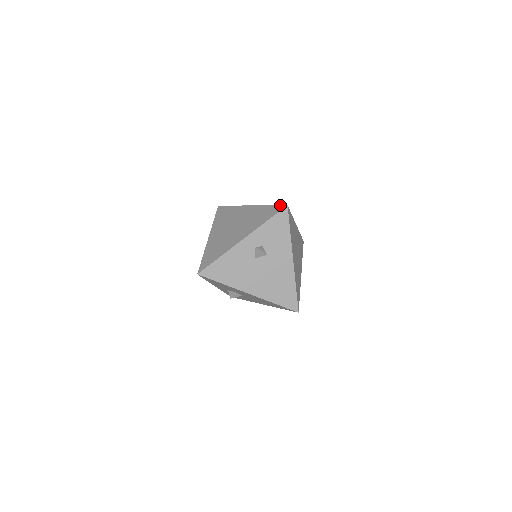
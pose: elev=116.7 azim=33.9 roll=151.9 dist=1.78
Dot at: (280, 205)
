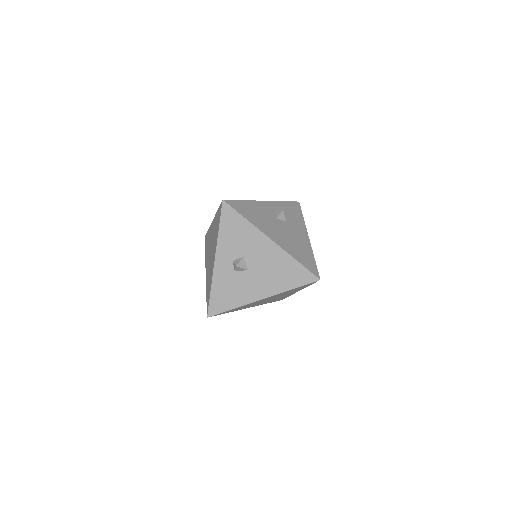
Dot at: occluded
